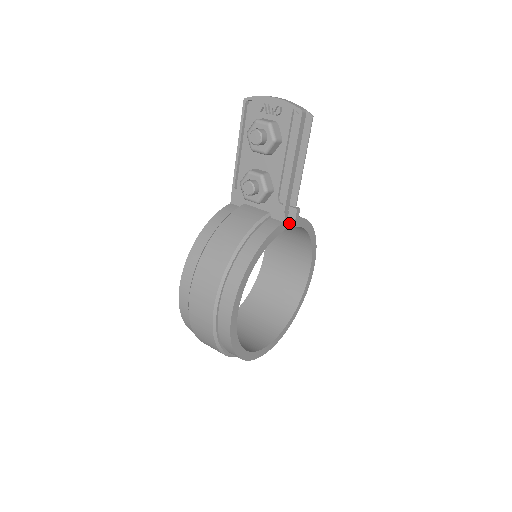
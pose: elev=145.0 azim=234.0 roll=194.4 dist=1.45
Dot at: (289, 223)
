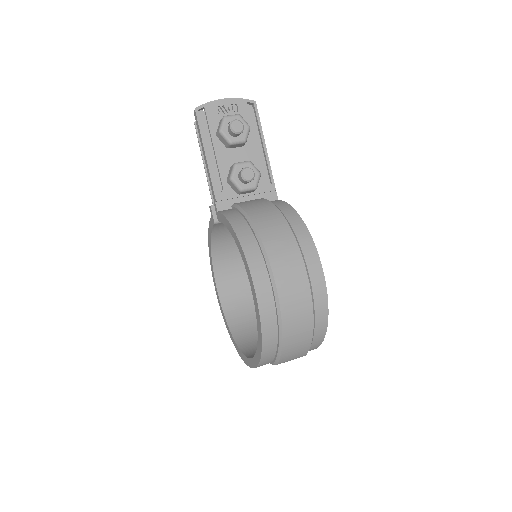
Dot at: occluded
